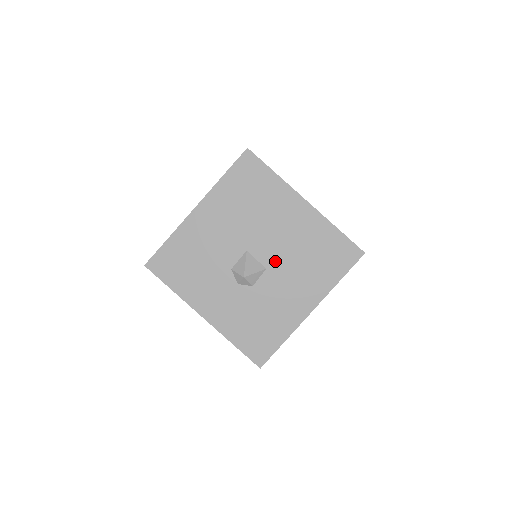
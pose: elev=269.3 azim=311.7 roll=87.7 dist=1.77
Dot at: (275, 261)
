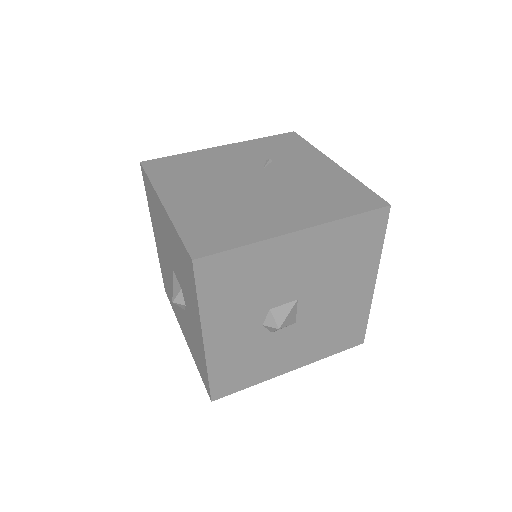
Dot at: (308, 320)
